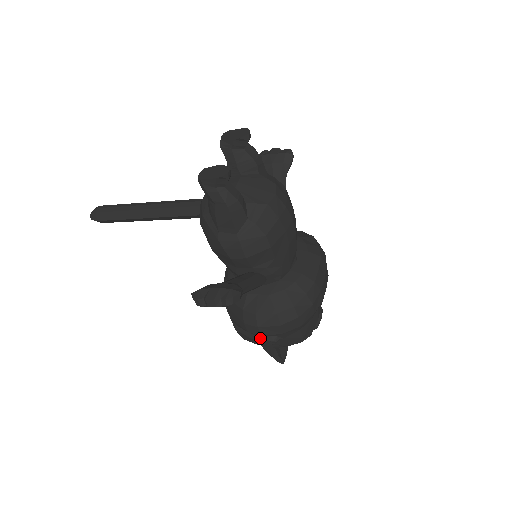
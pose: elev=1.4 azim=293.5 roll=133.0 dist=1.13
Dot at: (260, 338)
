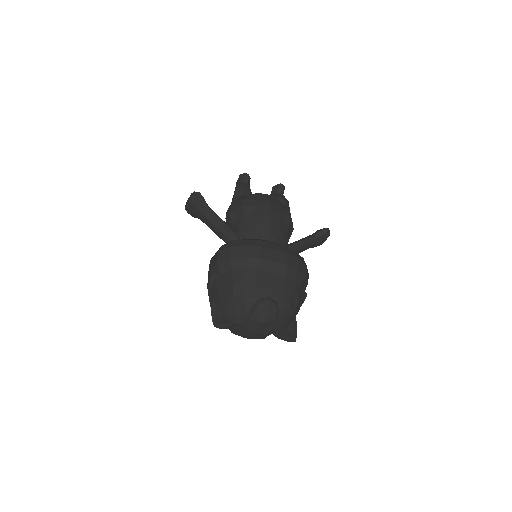
Dot at: occluded
